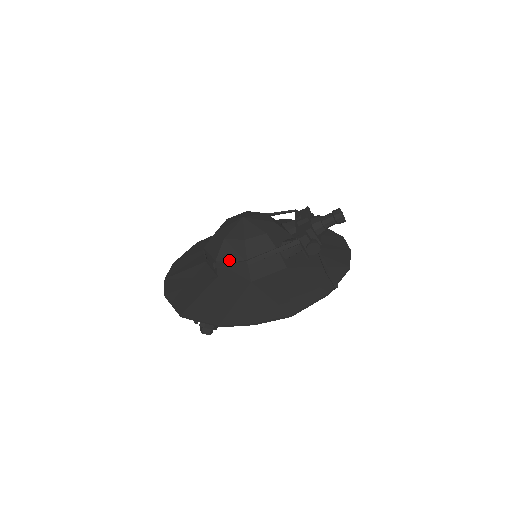
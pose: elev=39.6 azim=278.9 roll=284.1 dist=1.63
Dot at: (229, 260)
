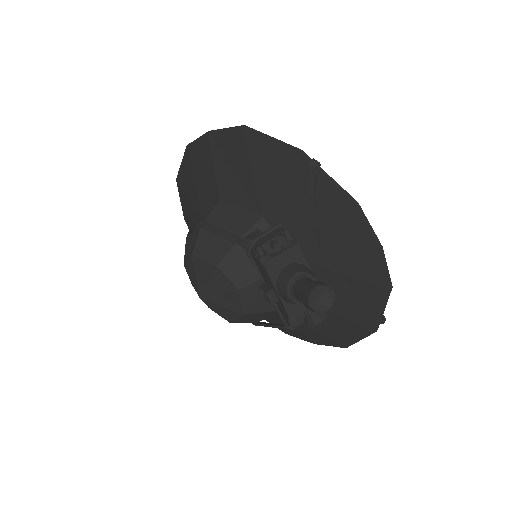
Dot at: occluded
